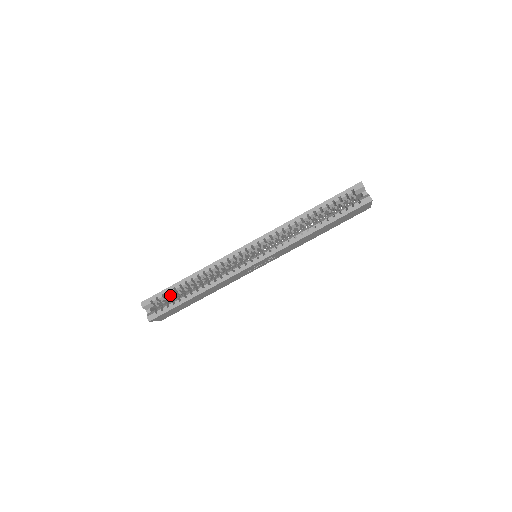
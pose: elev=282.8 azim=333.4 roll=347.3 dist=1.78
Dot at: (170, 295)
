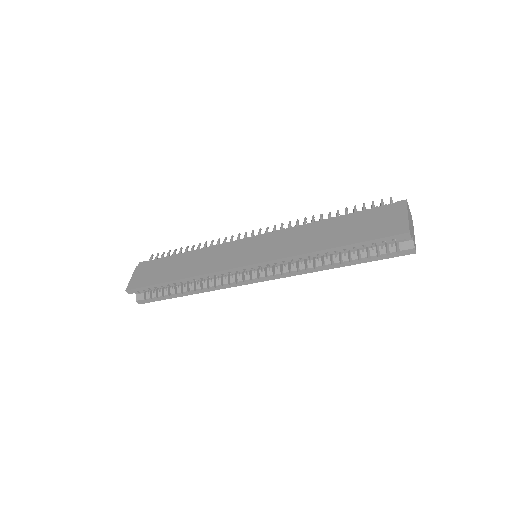
Dot at: occluded
